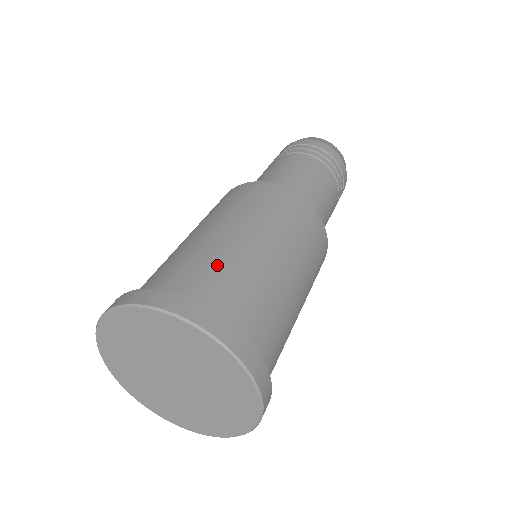
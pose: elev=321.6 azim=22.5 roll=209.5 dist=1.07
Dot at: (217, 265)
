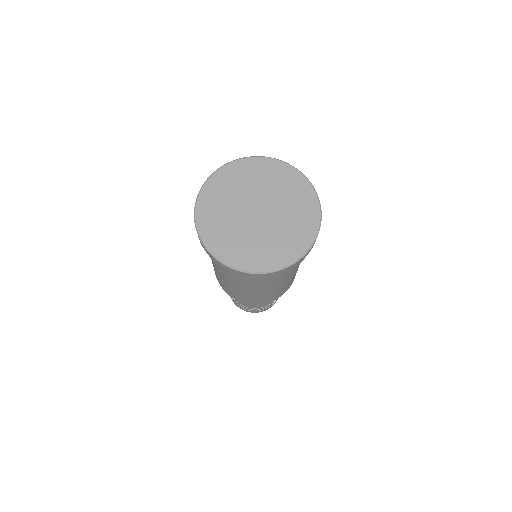
Dot at: occluded
